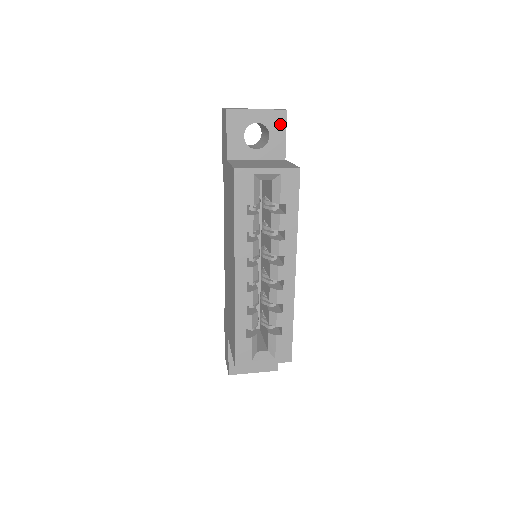
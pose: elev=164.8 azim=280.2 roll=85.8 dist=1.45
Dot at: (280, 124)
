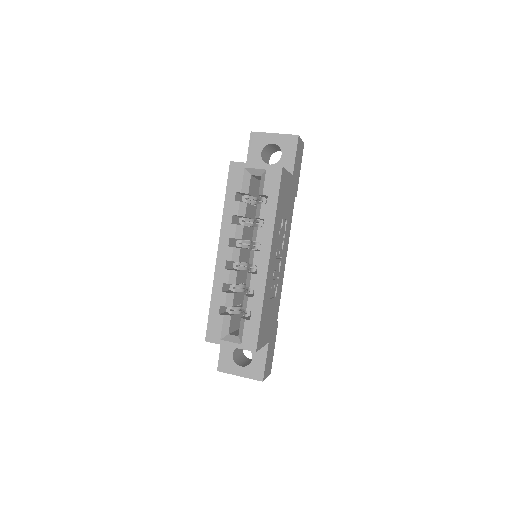
Dot at: (292, 146)
